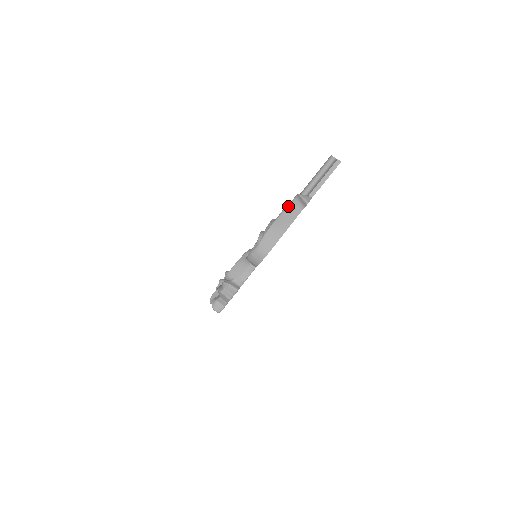
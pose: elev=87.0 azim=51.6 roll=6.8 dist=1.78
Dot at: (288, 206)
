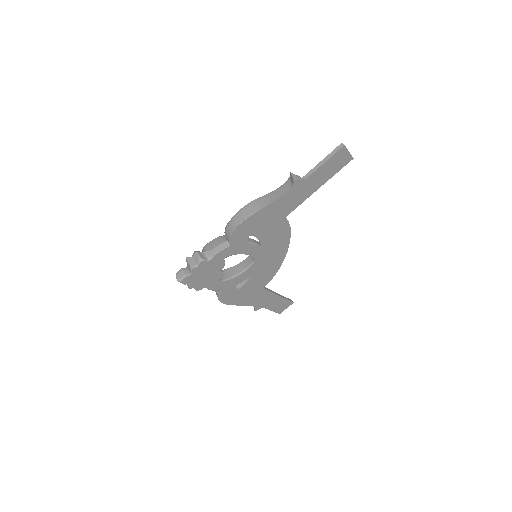
Dot at: (280, 186)
